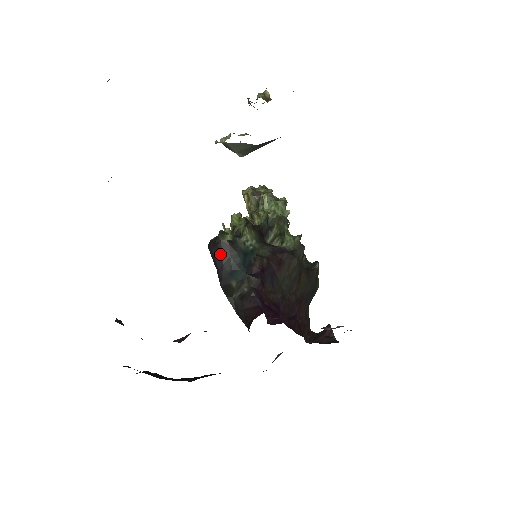
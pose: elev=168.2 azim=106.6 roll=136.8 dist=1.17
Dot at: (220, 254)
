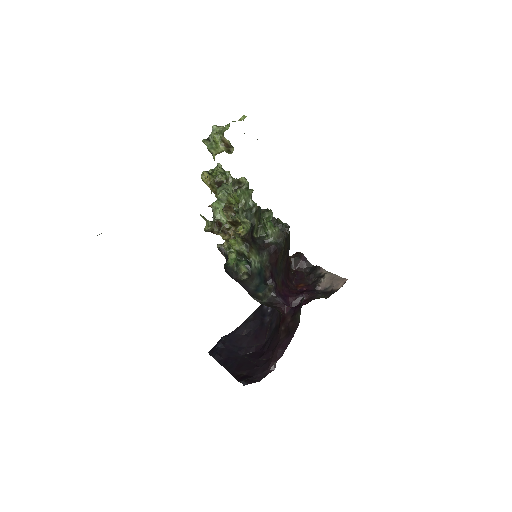
Dot at: (245, 284)
